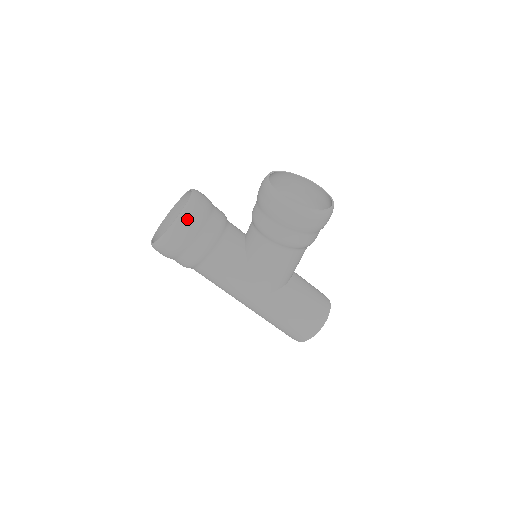
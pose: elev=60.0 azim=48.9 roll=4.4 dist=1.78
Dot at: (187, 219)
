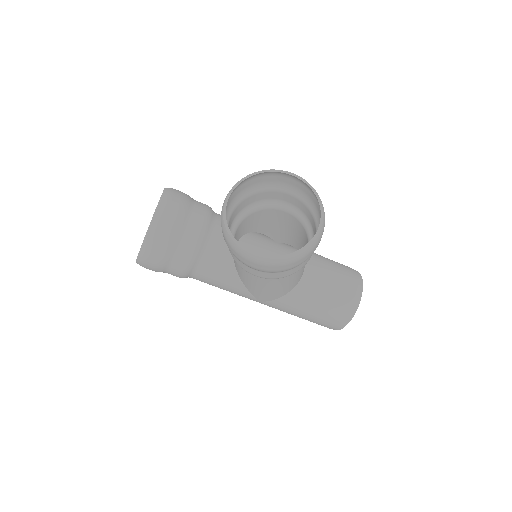
Dot at: (151, 248)
